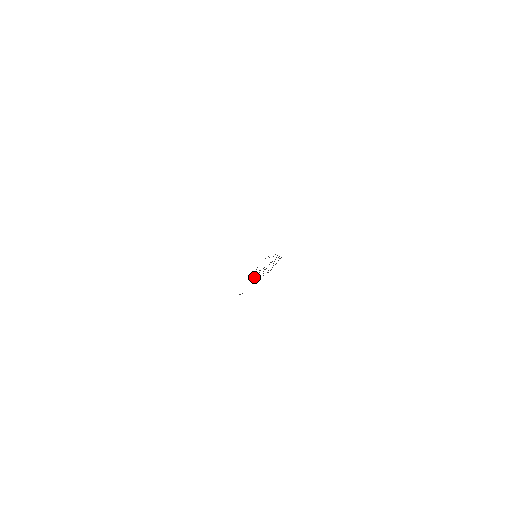
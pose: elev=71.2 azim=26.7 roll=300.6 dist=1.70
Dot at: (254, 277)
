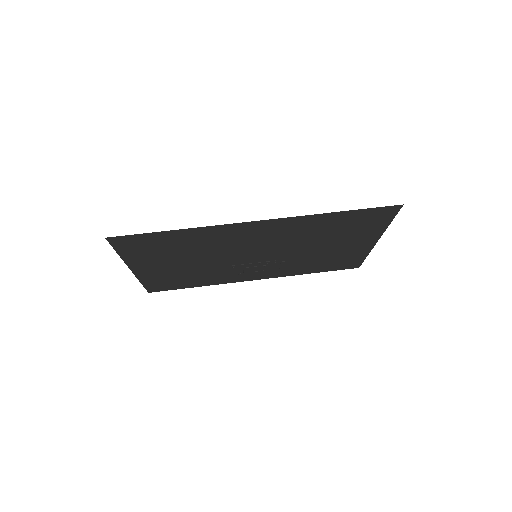
Dot at: (233, 271)
